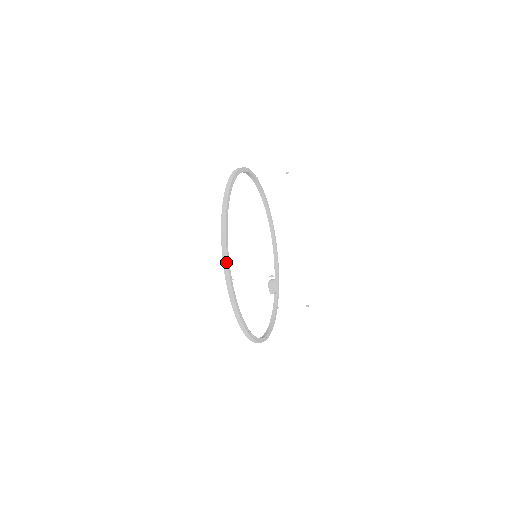
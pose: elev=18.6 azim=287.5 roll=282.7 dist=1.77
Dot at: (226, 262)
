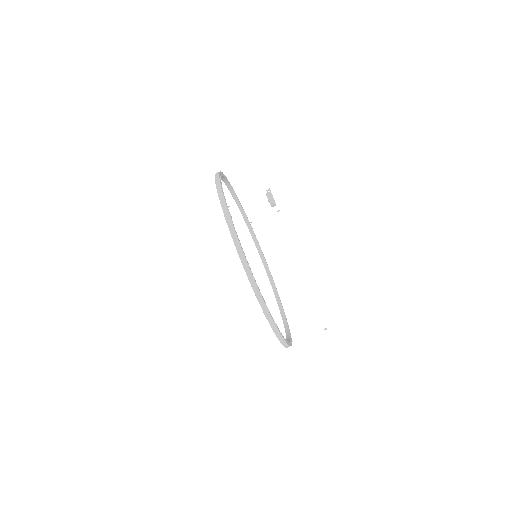
Dot at: (221, 193)
